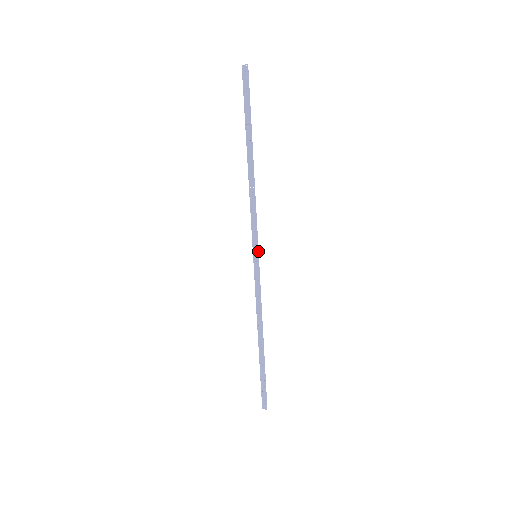
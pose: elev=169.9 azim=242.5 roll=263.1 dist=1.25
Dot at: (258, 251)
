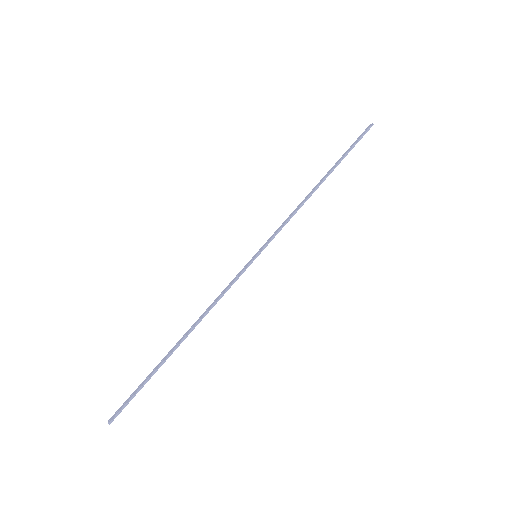
Dot at: occluded
